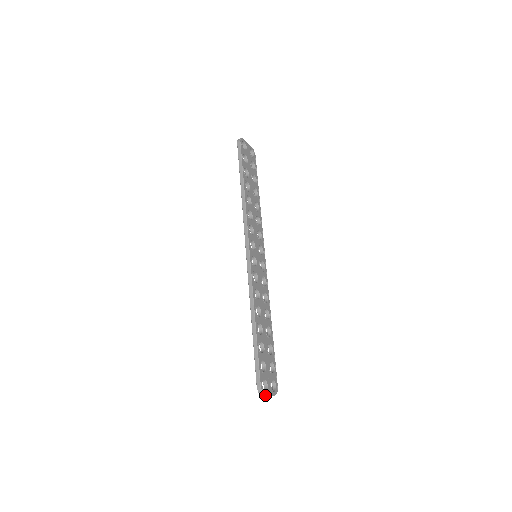
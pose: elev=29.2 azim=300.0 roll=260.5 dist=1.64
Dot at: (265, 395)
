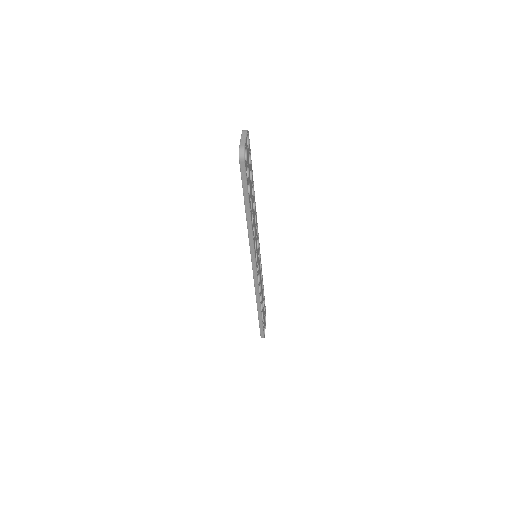
Dot at: occluded
